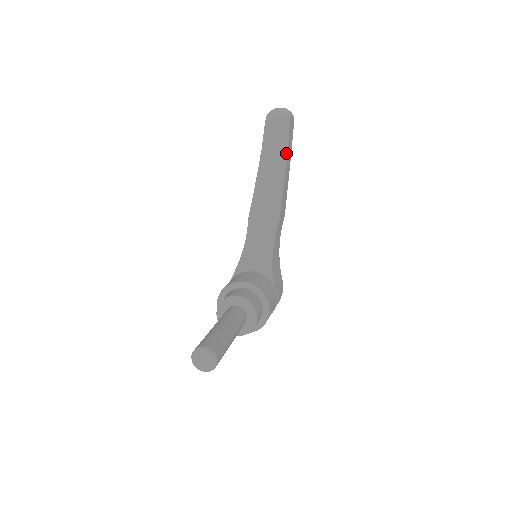
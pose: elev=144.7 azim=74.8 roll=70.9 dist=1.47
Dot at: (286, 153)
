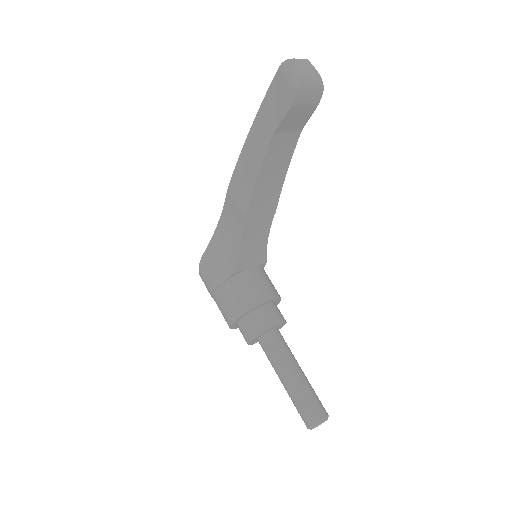
Dot at: (300, 131)
